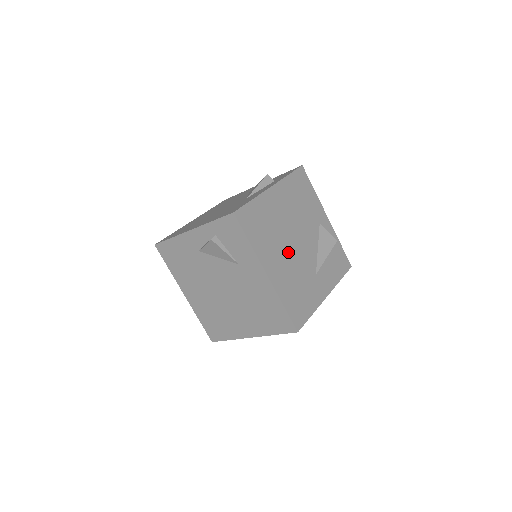
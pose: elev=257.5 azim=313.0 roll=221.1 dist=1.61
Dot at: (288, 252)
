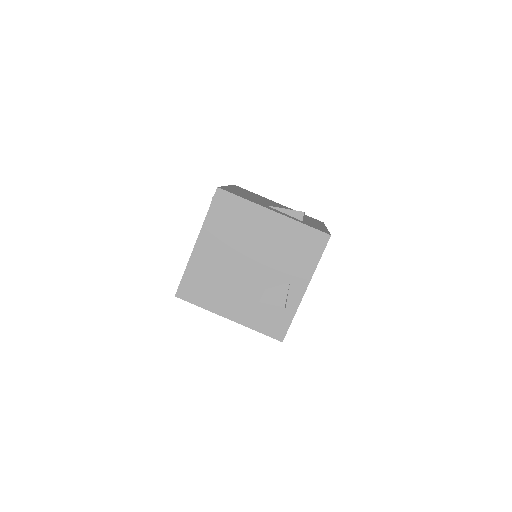
Dot at: (231, 257)
